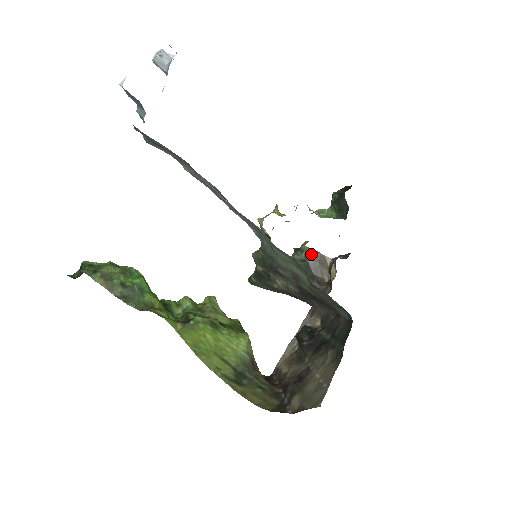
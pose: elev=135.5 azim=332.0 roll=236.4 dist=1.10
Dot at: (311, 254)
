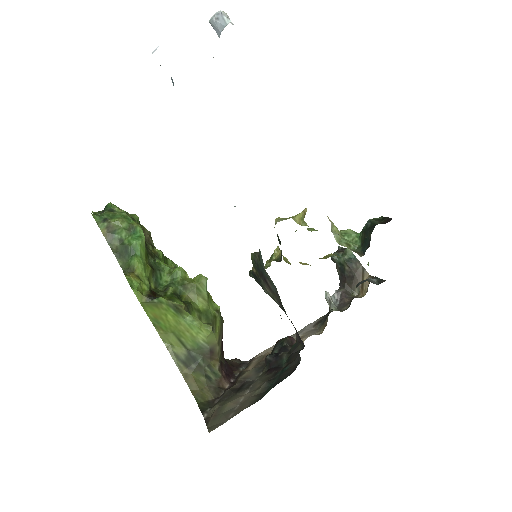
Dot at: (351, 261)
